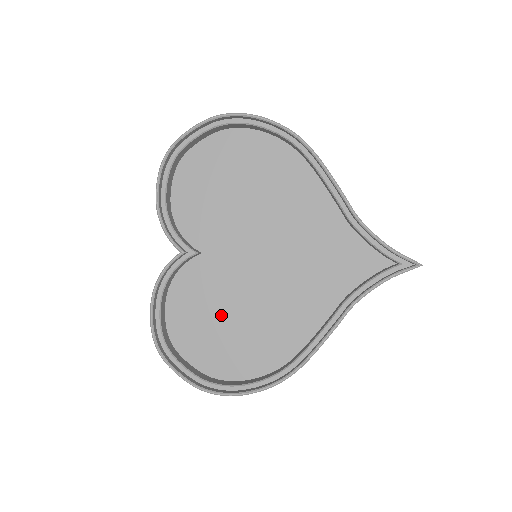
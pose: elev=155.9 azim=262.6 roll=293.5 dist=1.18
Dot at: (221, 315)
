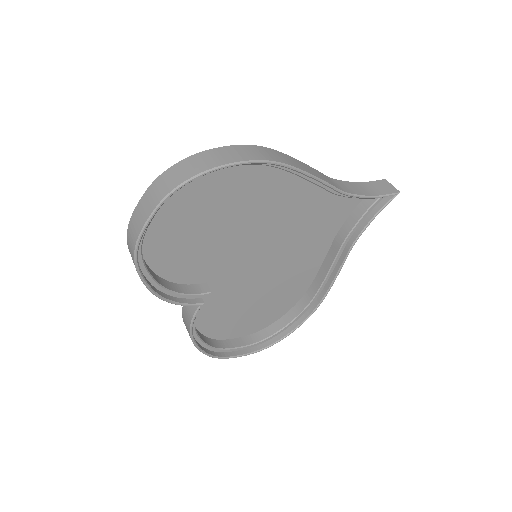
Dot at: (244, 303)
